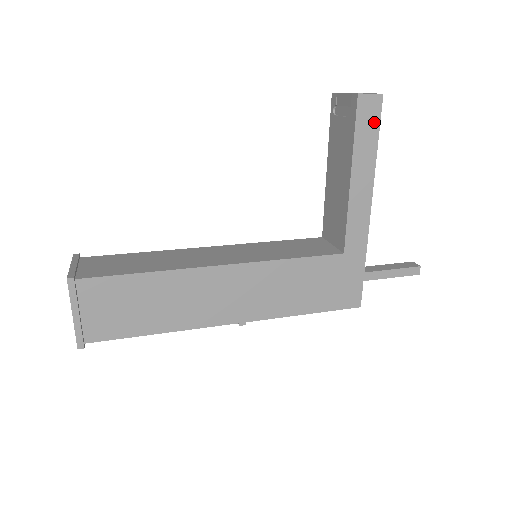
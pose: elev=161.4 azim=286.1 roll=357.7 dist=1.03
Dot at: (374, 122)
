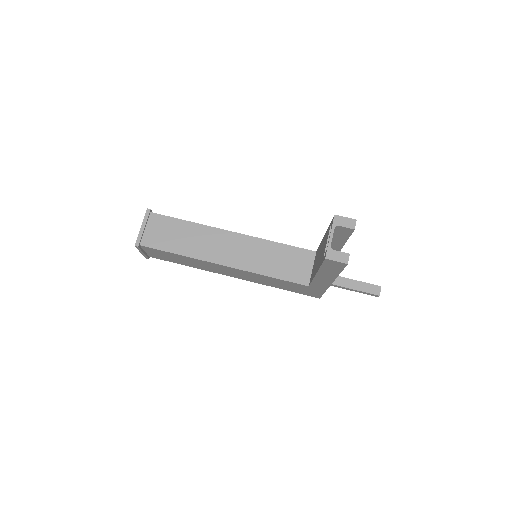
Dot at: (338, 268)
